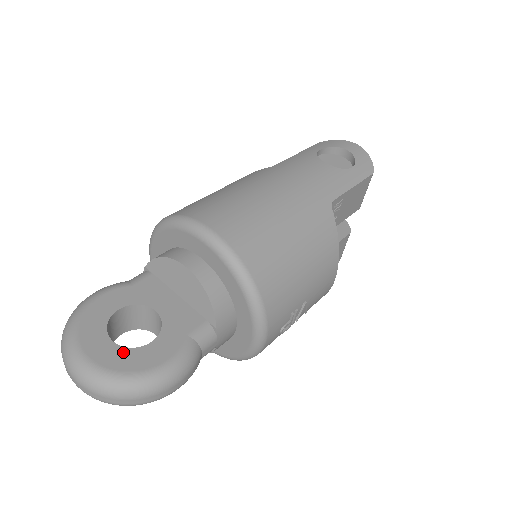
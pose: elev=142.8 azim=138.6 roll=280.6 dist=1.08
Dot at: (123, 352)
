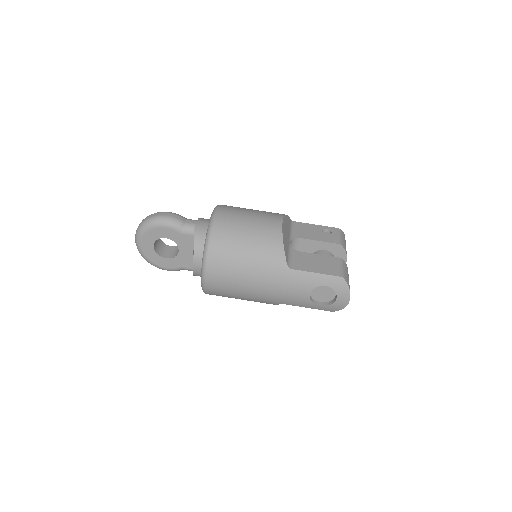
Dot at: (154, 253)
